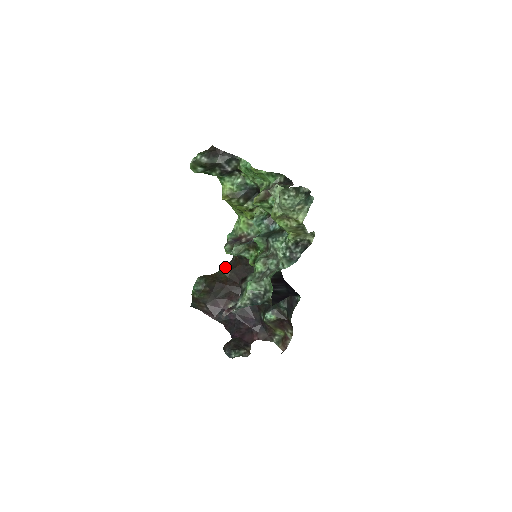
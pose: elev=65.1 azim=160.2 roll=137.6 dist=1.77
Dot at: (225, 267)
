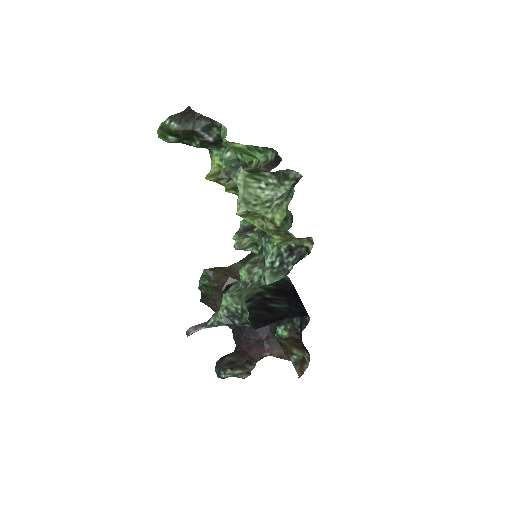
Dot at: (244, 259)
